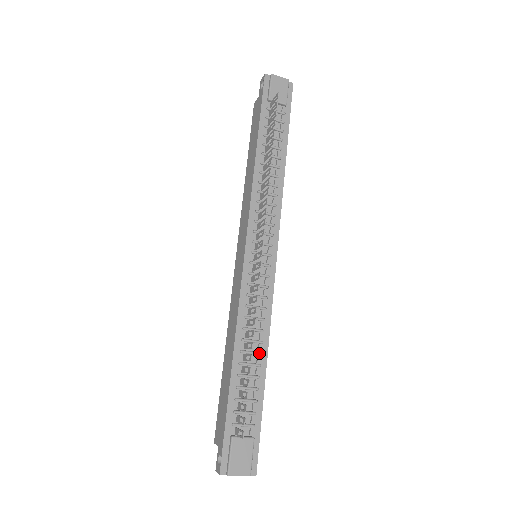
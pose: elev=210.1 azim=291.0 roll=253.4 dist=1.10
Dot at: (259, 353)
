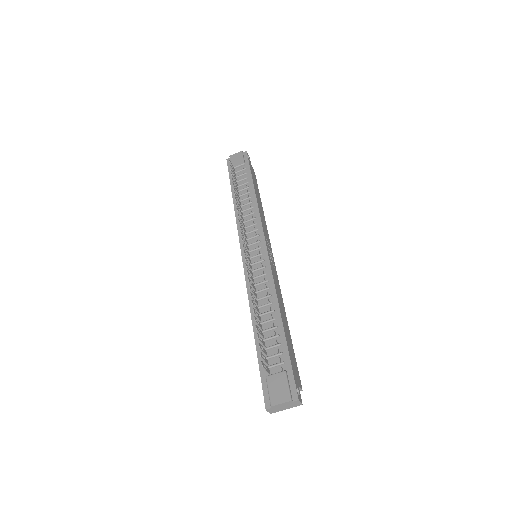
Dot at: (271, 311)
